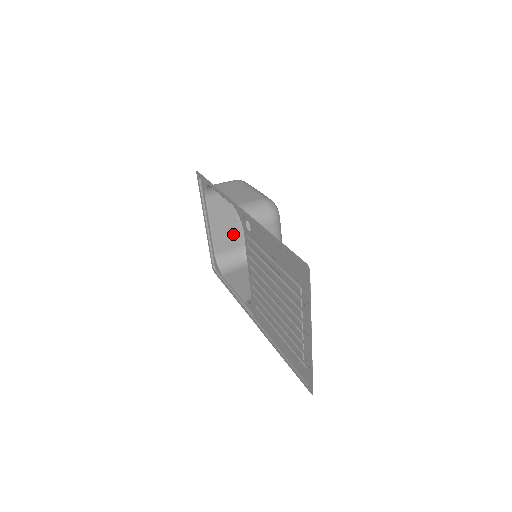
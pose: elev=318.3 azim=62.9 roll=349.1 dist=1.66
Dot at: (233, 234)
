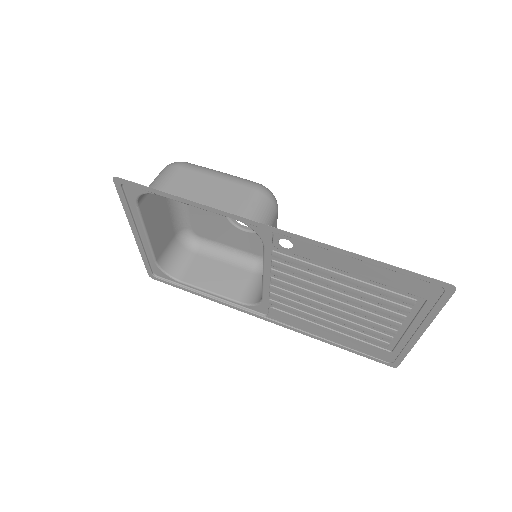
Dot at: (168, 227)
